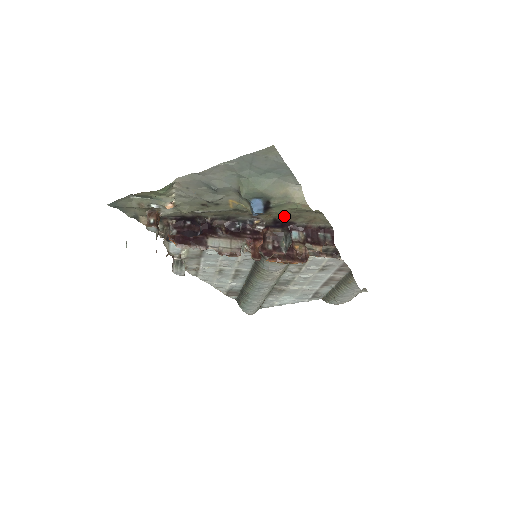
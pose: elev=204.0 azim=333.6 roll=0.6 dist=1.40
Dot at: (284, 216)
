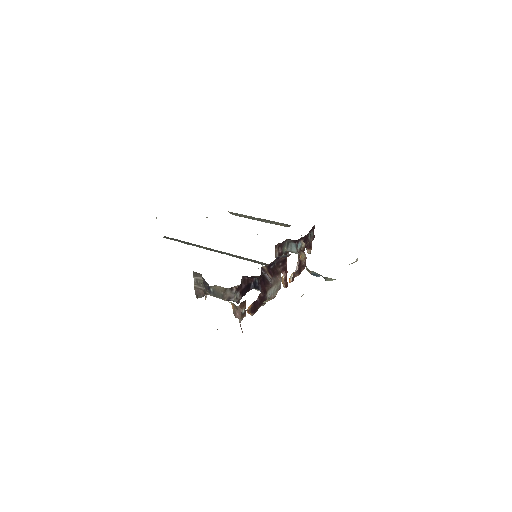
Dot at: occluded
